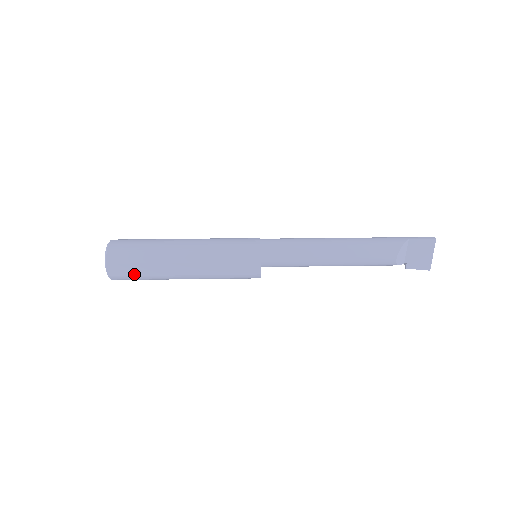
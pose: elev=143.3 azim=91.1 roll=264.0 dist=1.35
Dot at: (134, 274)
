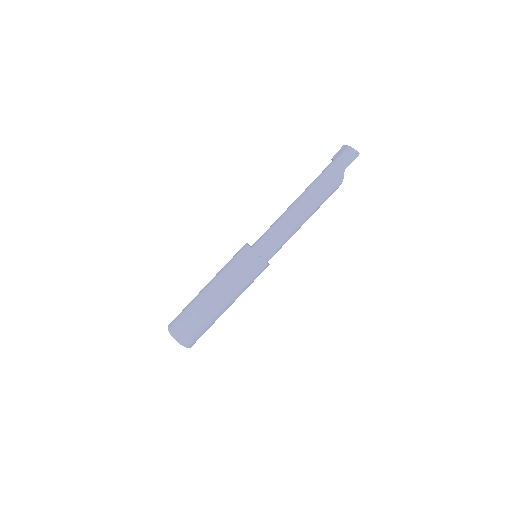
Dot at: occluded
